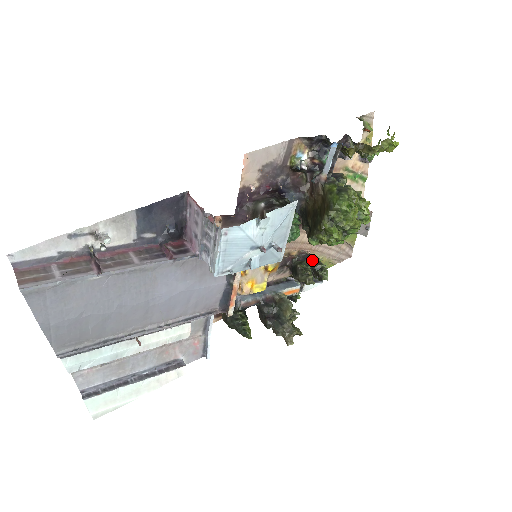
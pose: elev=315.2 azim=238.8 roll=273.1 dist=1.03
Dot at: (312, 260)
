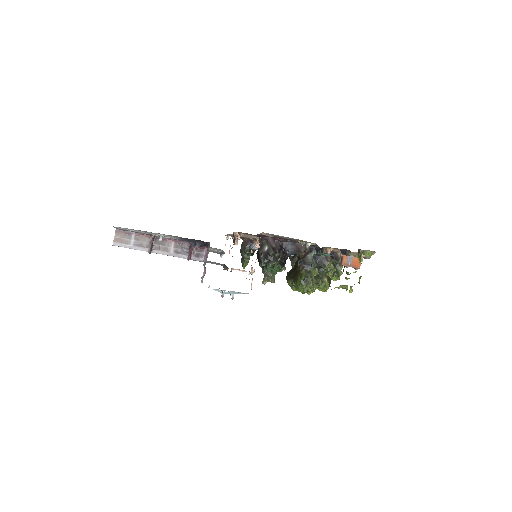
Dot at: occluded
